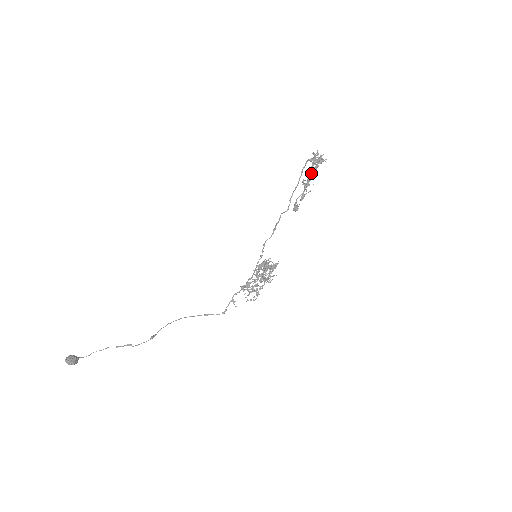
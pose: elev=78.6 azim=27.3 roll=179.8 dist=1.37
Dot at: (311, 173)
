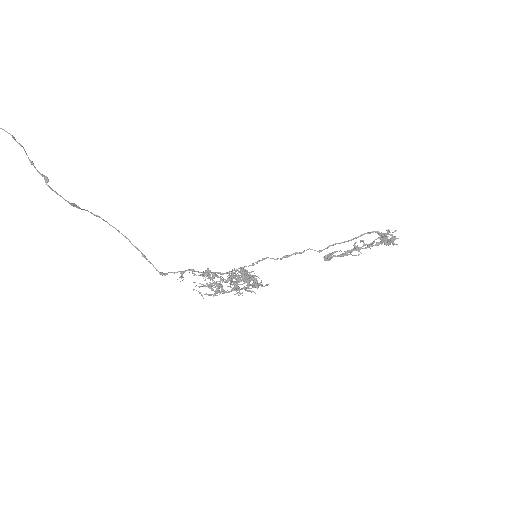
Dot at: (373, 242)
